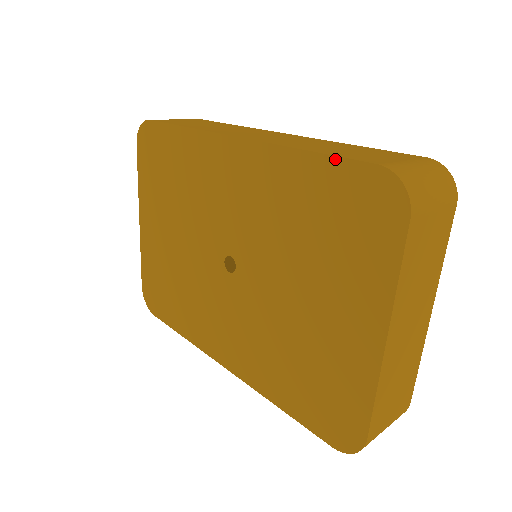
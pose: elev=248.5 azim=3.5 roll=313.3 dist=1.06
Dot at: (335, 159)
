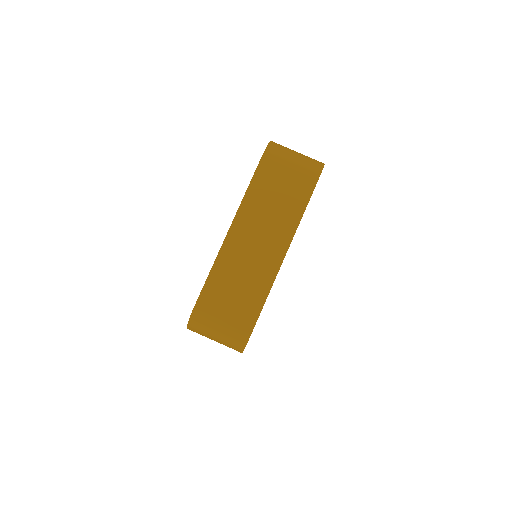
Dot at: occluded
